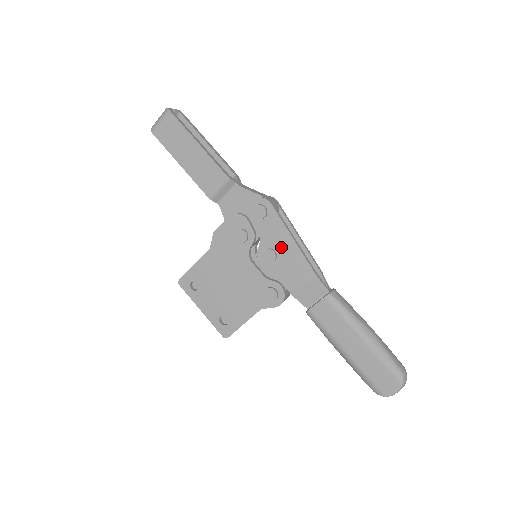
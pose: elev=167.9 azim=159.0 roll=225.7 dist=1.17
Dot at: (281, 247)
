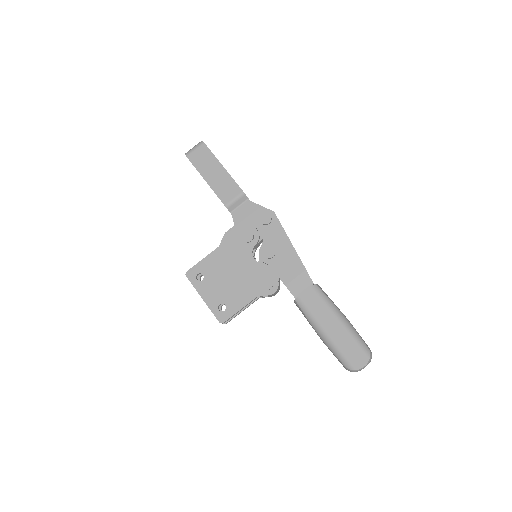
Dot at: (280, 246)
